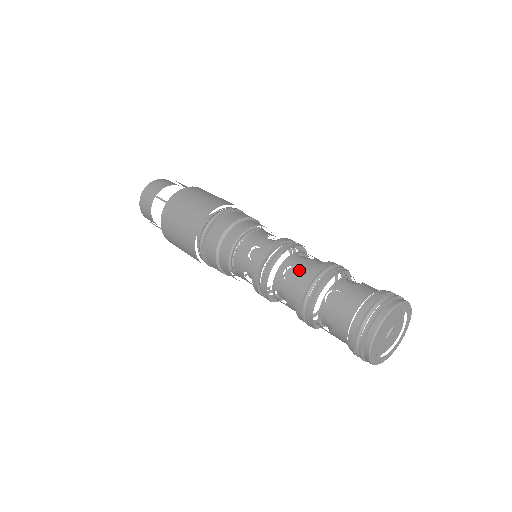
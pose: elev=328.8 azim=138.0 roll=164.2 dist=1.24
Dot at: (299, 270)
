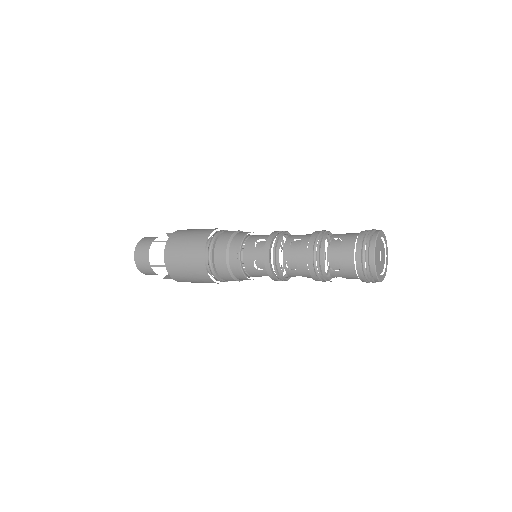
Dot at: (301, 239)
